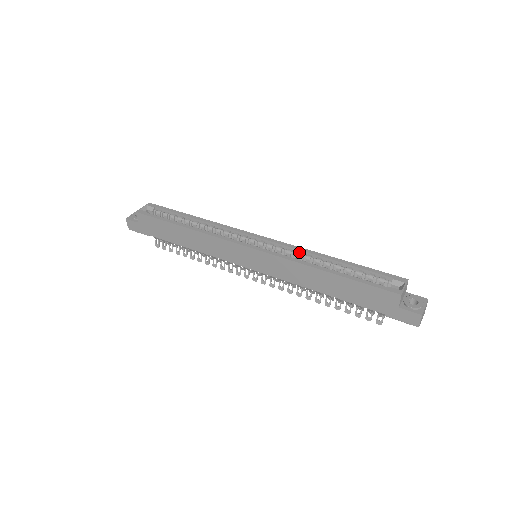
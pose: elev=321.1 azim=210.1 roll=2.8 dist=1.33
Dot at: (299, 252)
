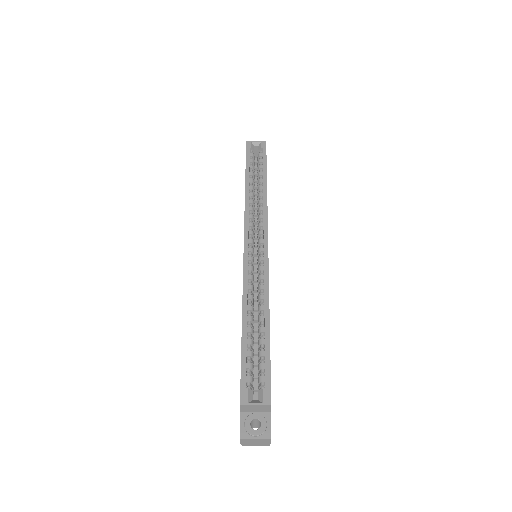
Dot at: (263, 286)
